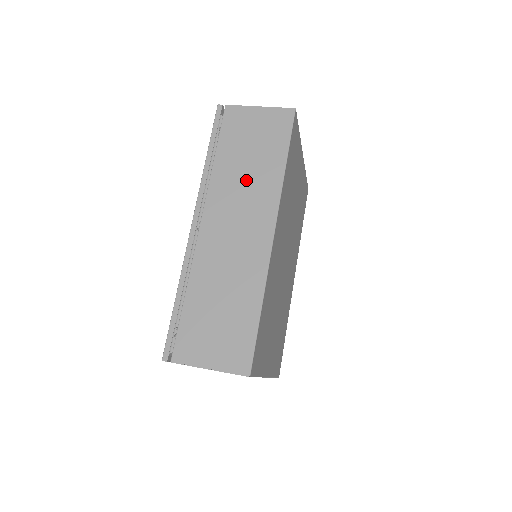
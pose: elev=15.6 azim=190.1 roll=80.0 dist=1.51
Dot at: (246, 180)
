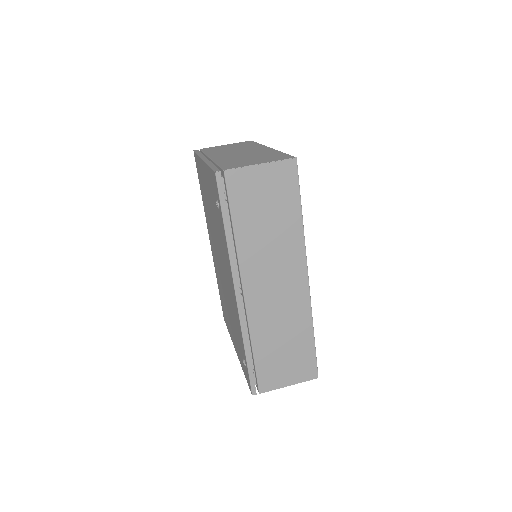
Dot at: (271, 243)
